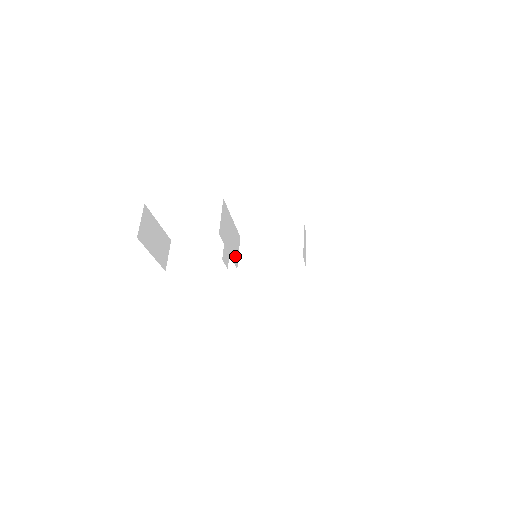
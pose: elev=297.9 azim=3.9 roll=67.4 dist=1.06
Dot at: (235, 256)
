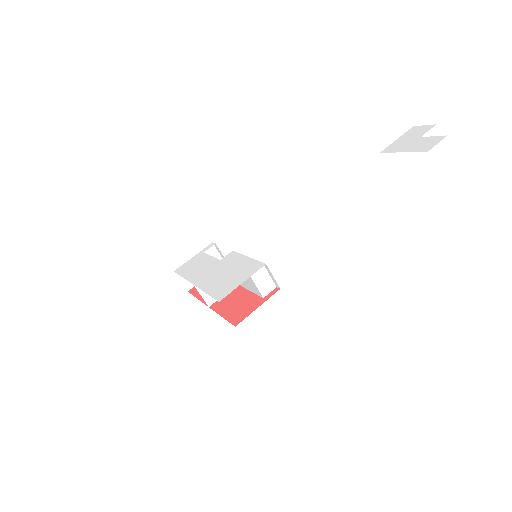
Dot at: occluded
